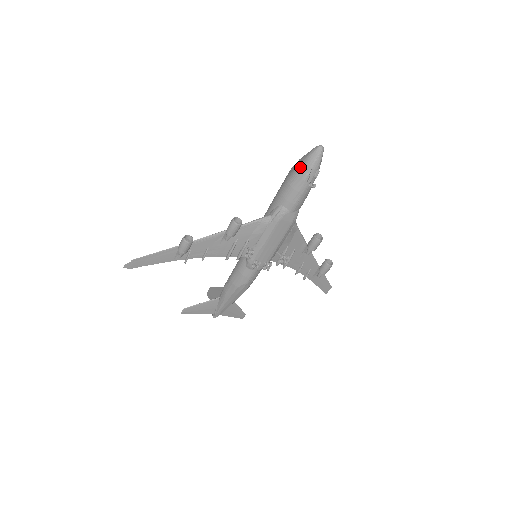
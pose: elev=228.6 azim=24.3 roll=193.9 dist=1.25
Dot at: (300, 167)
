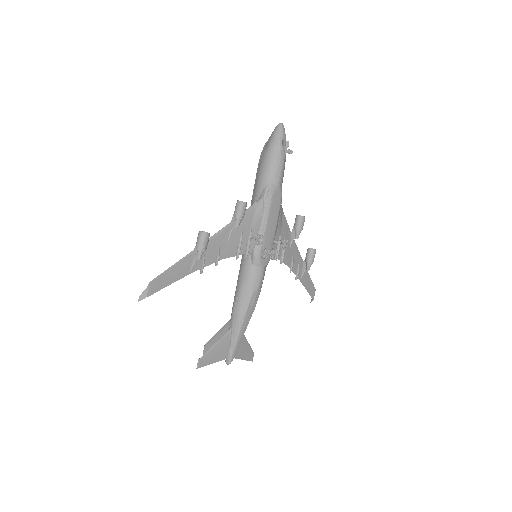
Dot at: (272, 144)
